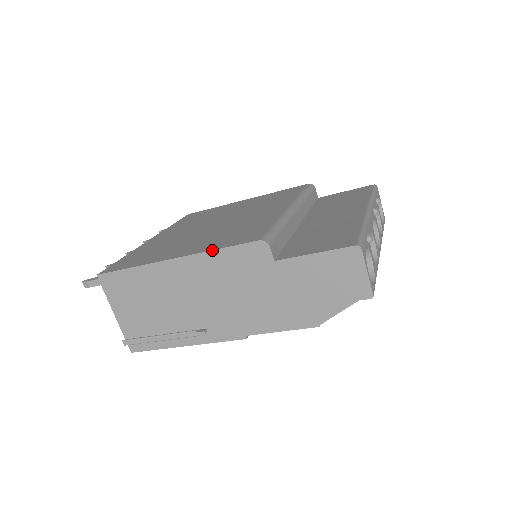
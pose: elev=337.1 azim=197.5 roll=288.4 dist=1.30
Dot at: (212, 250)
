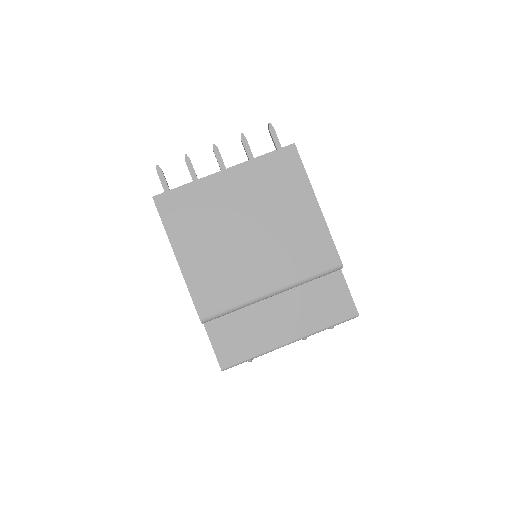
Dot at: occluded
